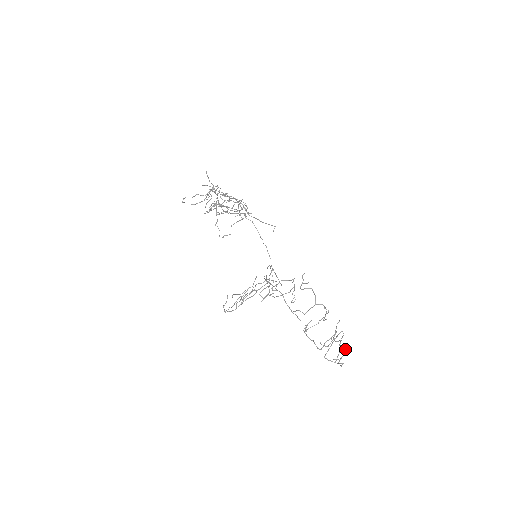
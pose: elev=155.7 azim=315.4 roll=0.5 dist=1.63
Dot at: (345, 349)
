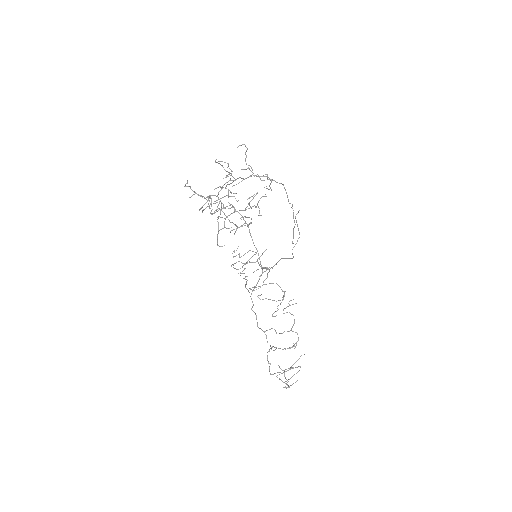
Dot at: occluded
